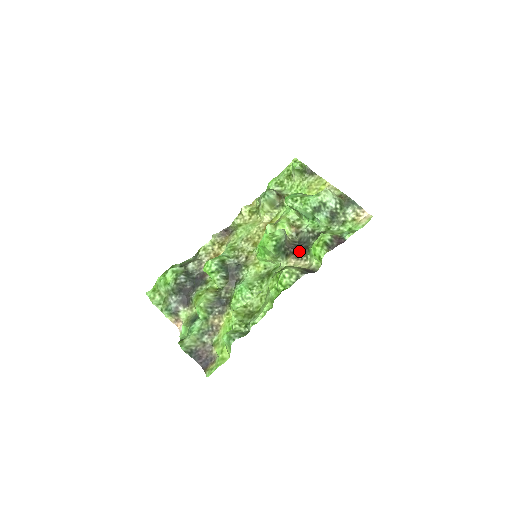
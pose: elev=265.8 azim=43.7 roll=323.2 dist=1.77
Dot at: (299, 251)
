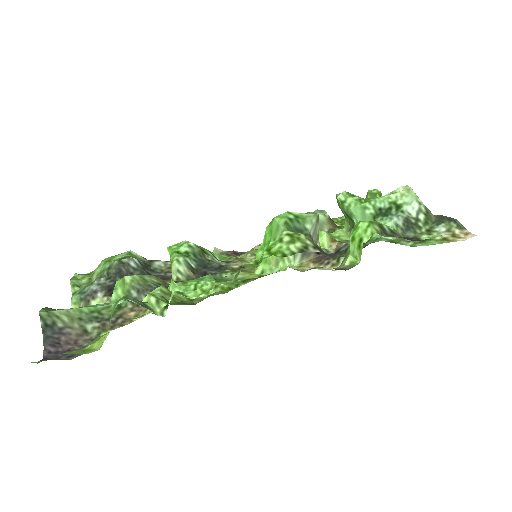
Dot at: (329, 255)
